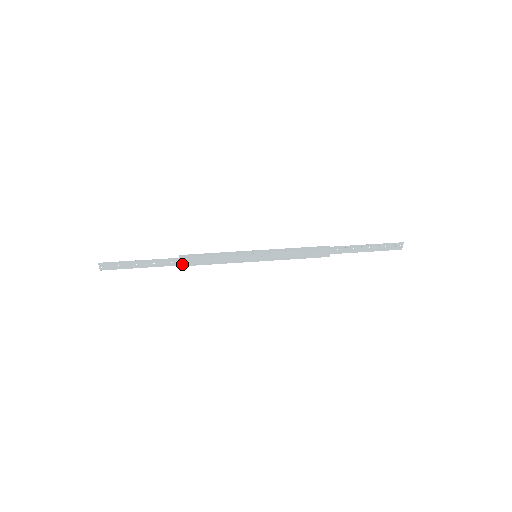
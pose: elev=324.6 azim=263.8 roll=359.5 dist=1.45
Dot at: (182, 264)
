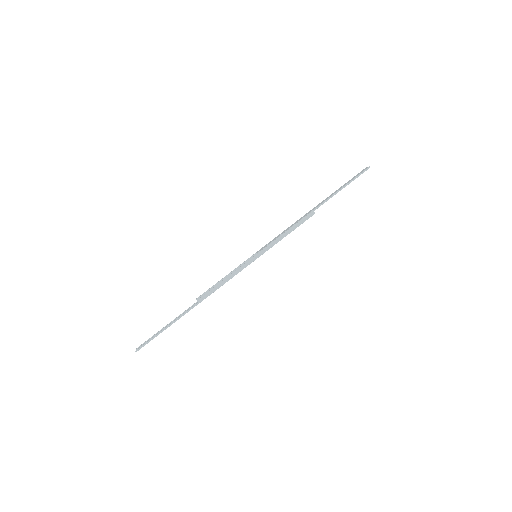
Dot at: occluded
